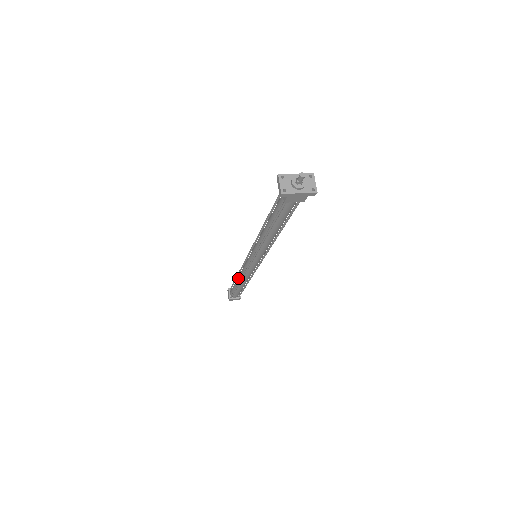
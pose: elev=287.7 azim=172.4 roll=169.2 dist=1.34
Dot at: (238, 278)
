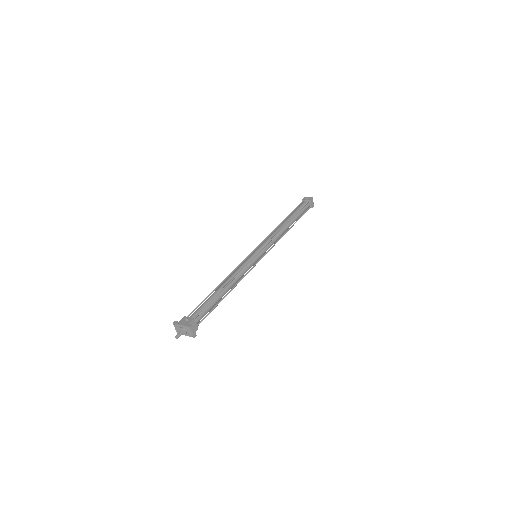
Dot at: occluded
